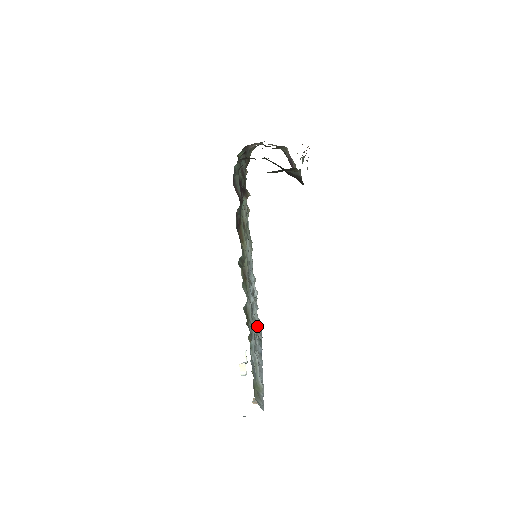
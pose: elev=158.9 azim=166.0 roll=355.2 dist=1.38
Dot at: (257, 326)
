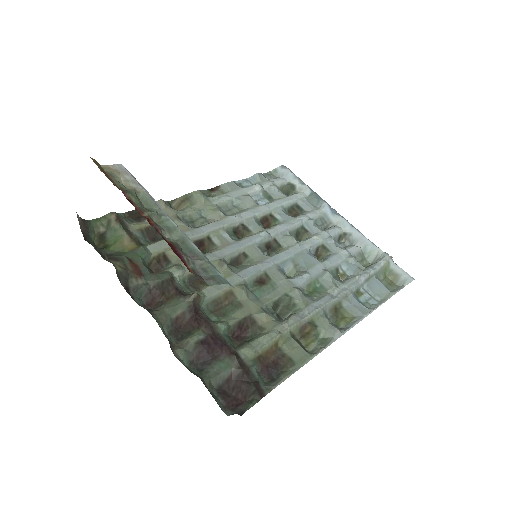
Dot at: (309, 221)
